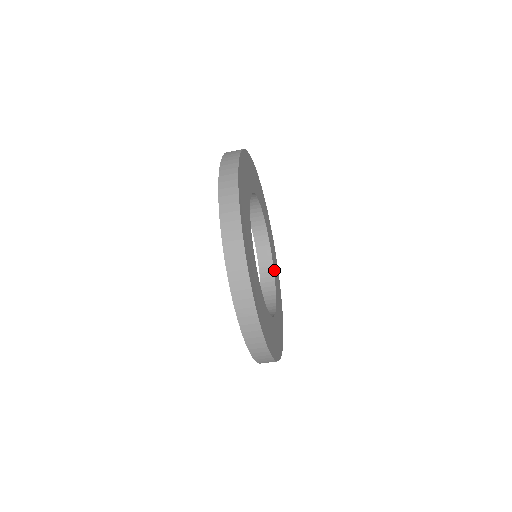
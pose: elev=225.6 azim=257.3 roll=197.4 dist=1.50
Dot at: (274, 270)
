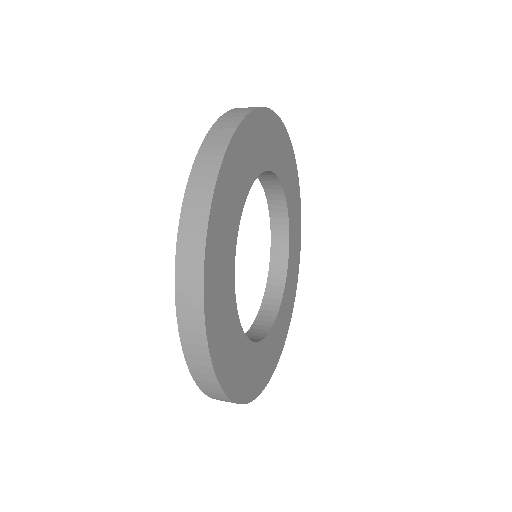
Dot at: (283, 183)
